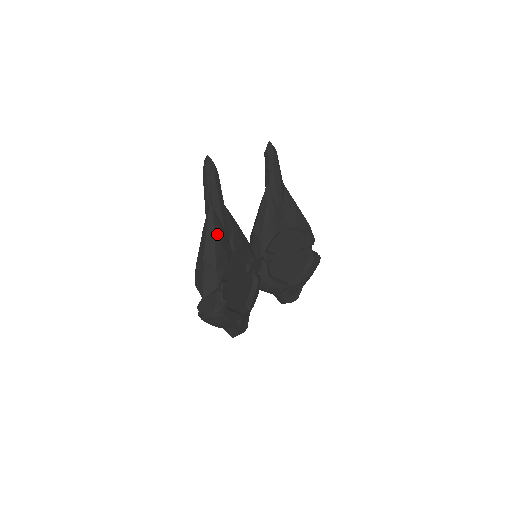
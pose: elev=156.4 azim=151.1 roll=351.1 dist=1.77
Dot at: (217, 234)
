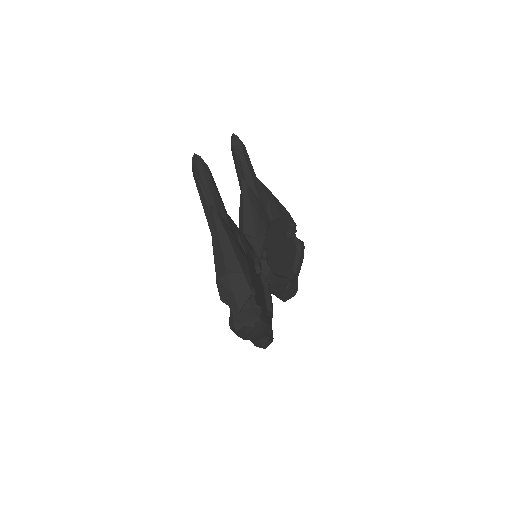
Dot at: (230, 236)
